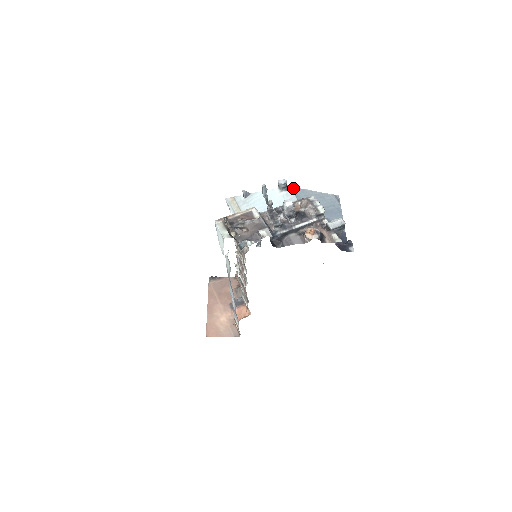
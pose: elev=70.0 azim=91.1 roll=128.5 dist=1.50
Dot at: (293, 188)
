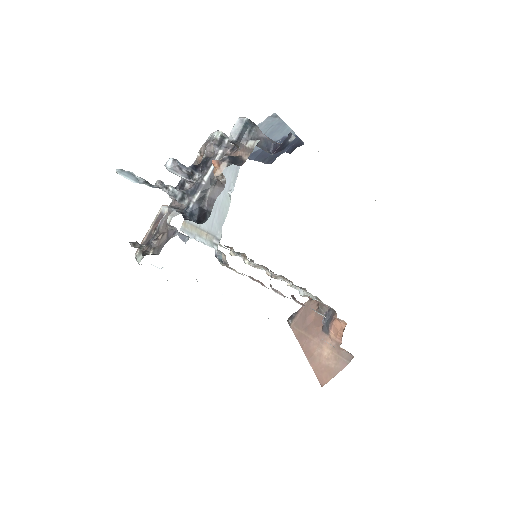
Dot at: occluded
